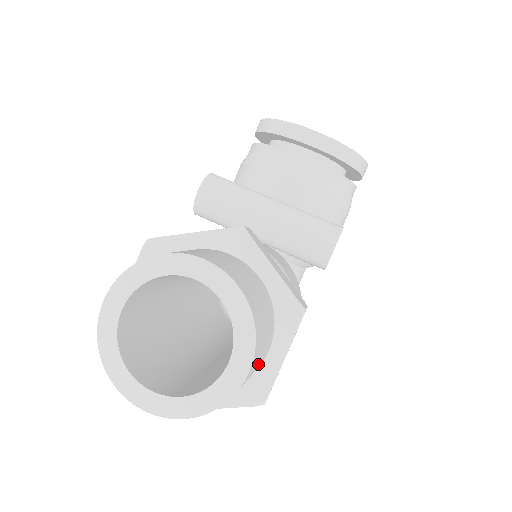
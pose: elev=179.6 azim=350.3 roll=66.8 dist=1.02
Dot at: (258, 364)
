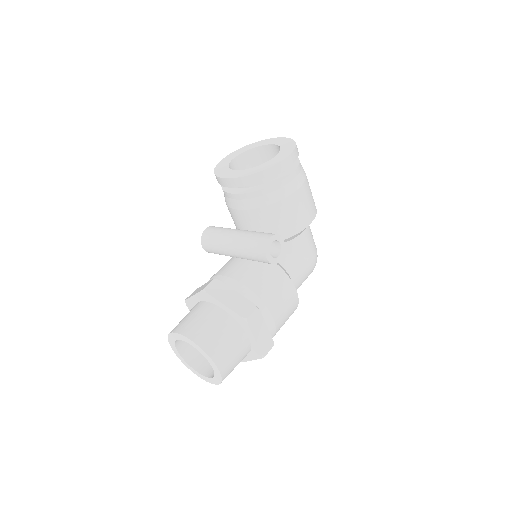
Dot at: (236, 353)
